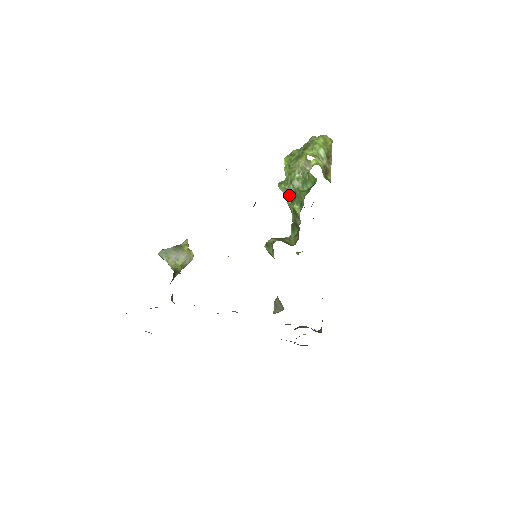
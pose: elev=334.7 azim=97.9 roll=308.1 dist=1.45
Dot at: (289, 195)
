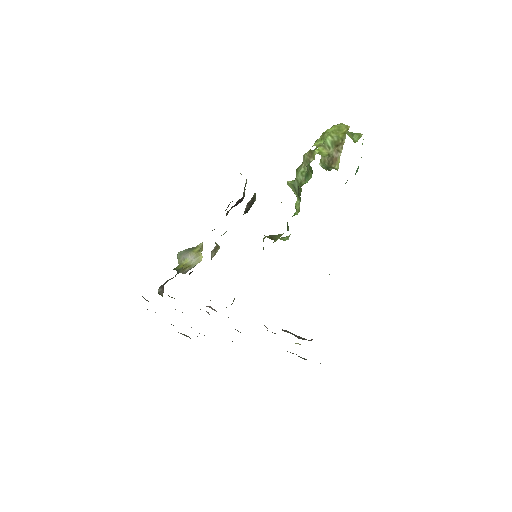
Dot at: (296, 191)
